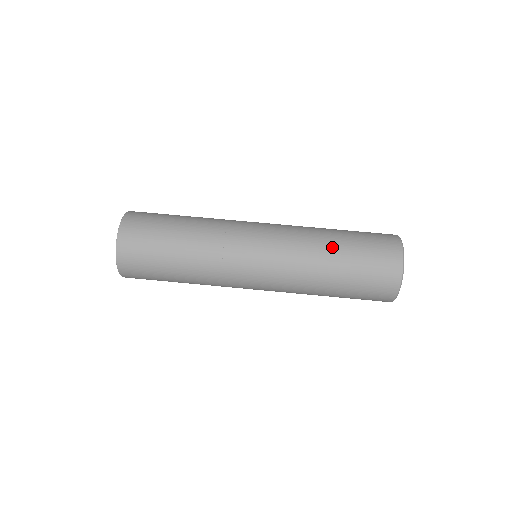
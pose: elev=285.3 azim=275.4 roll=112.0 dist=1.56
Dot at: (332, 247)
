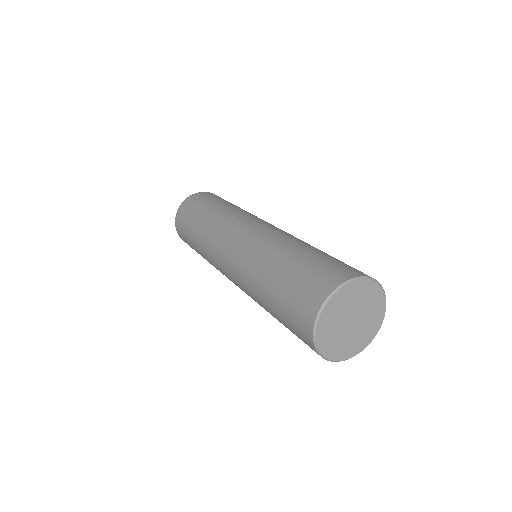
Dot at: occluded
